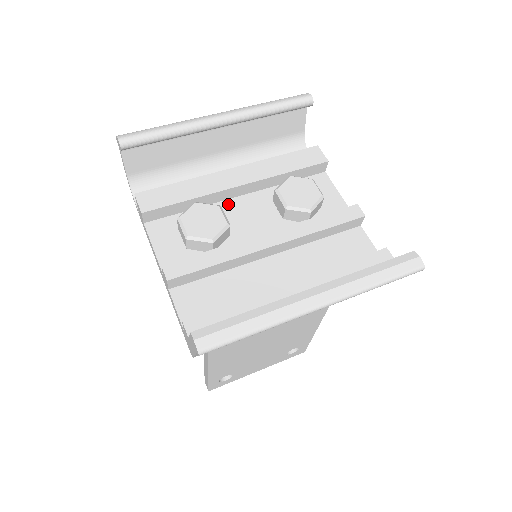
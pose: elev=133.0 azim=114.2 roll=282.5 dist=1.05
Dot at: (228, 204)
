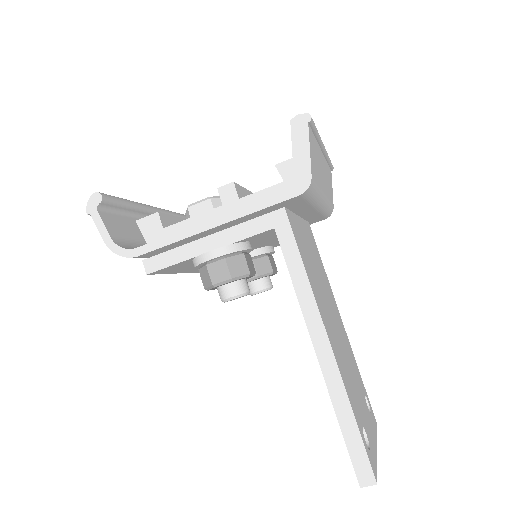
Dot at: occluded
